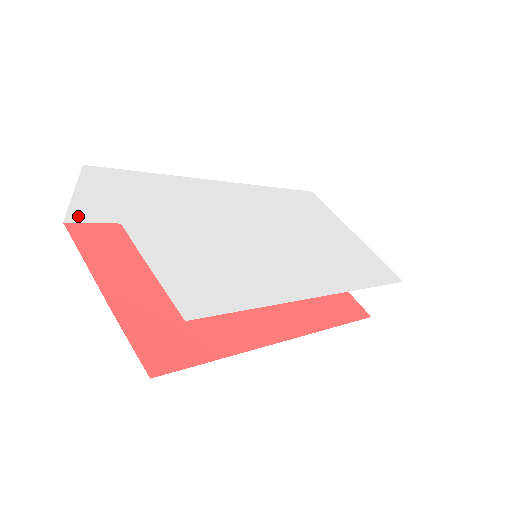
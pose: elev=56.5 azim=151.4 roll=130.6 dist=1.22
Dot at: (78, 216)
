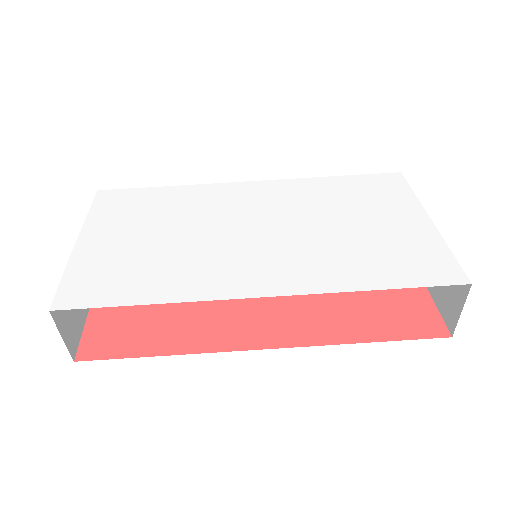
Dot at: occluded
